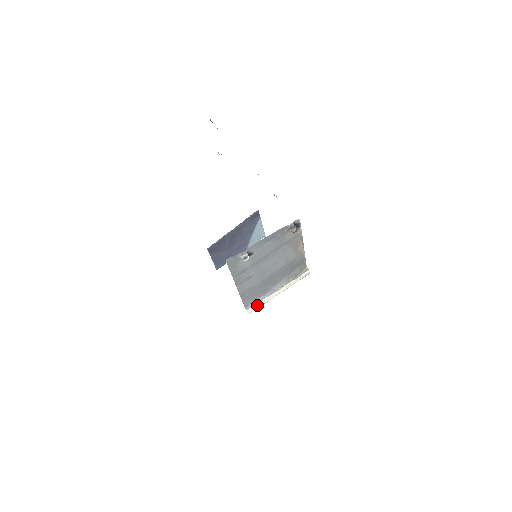
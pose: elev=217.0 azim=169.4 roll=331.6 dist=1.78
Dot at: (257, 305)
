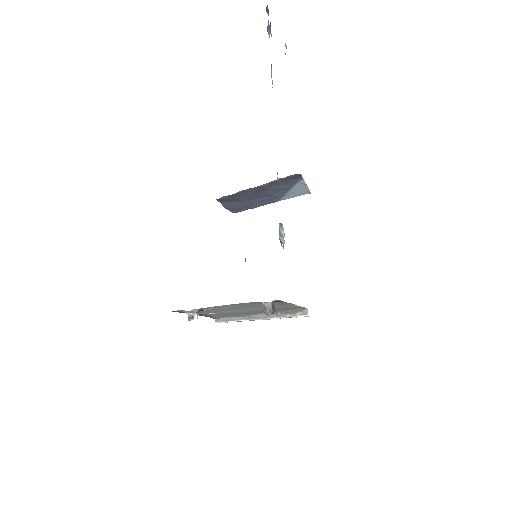
Dot at: (230, 321)
